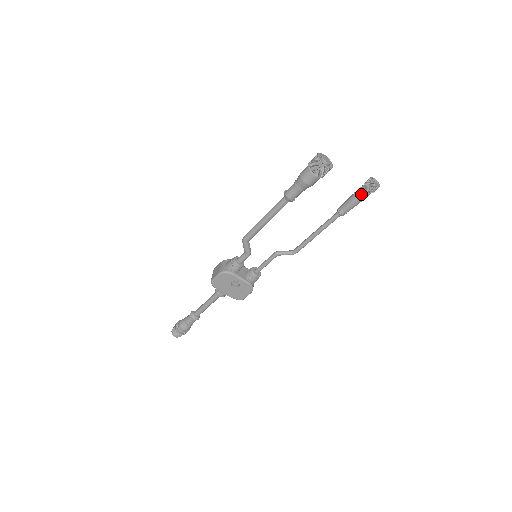
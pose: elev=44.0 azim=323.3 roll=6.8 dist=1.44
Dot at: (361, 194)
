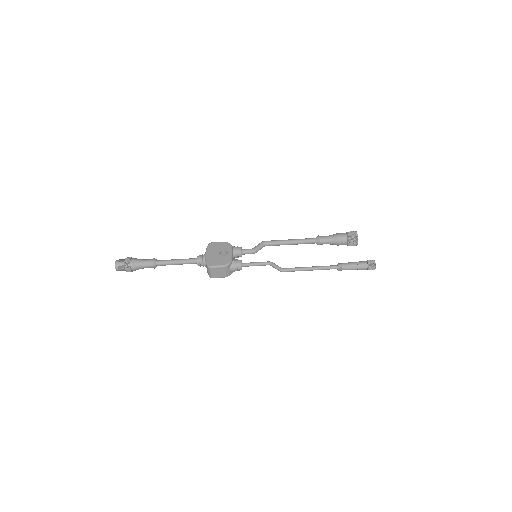
Dot at: (362, 262)
